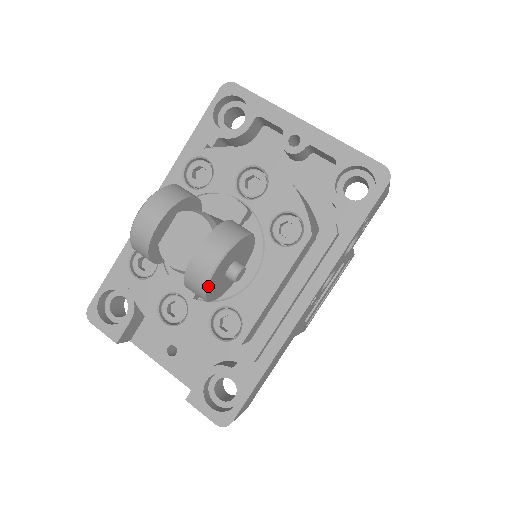
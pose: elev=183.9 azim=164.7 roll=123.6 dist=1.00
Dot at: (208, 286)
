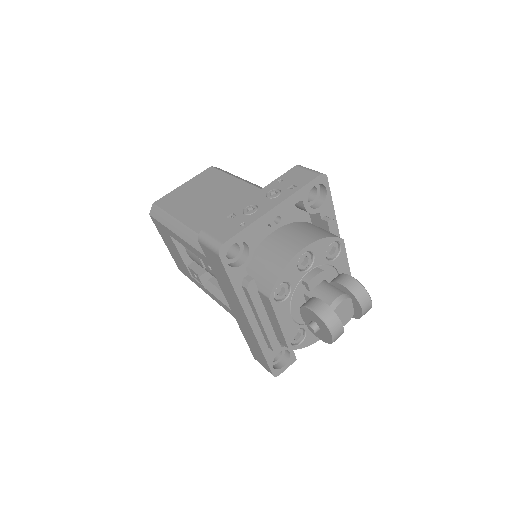
Dot at: (370, 308)
